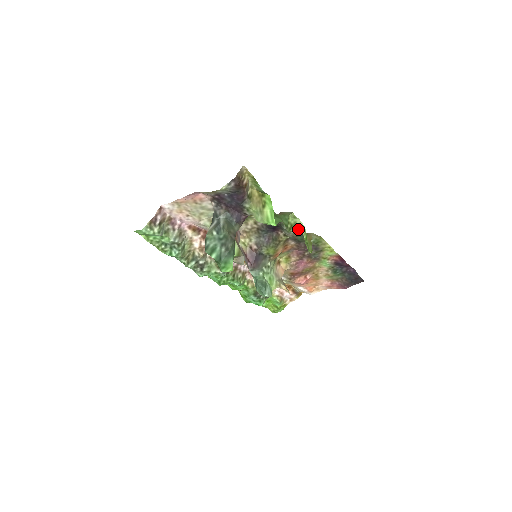
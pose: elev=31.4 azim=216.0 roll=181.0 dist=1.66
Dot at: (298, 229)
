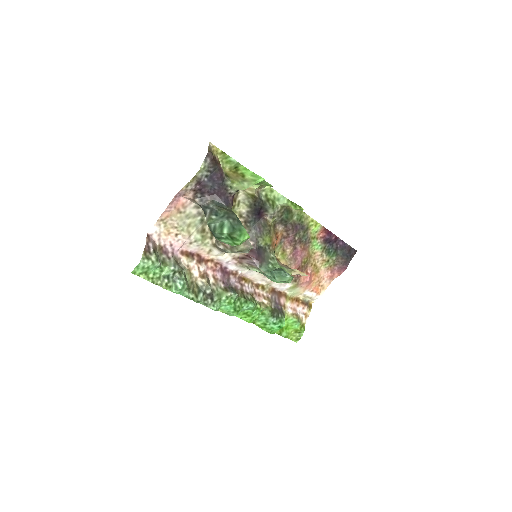
Dot at: (280, 203)
